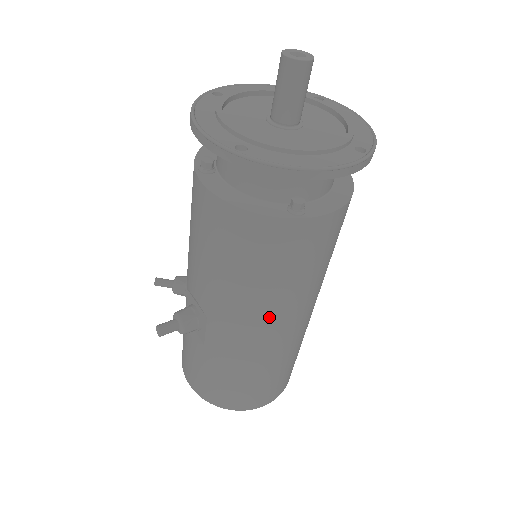
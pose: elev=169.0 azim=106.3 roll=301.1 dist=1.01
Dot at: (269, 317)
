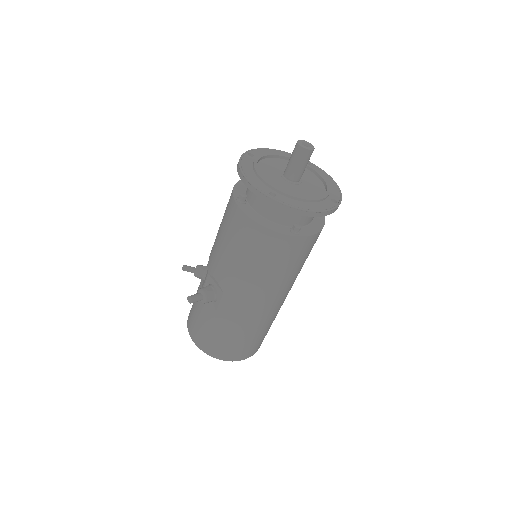
Dot at: (266, 295)
